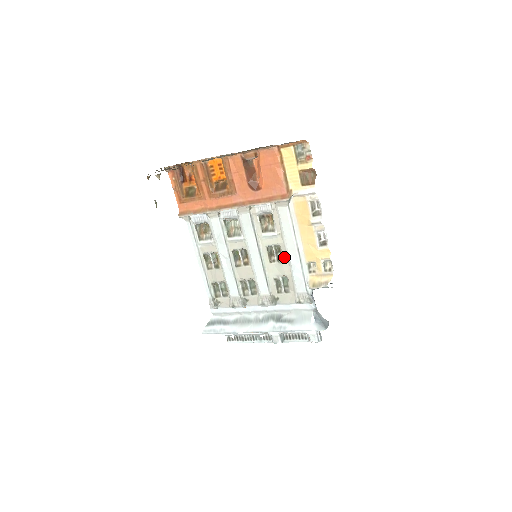
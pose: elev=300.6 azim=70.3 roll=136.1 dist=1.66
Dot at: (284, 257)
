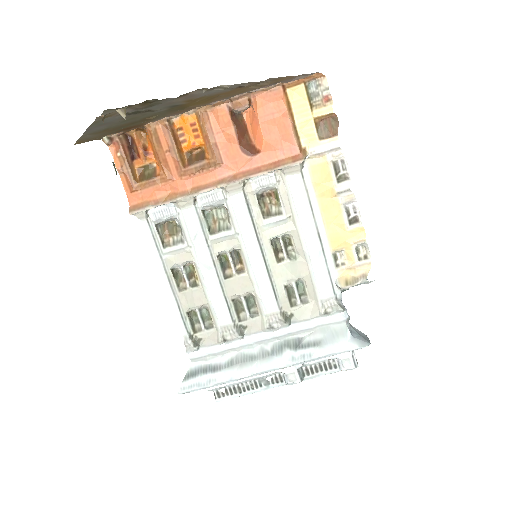
Dot at: (298, 250)
